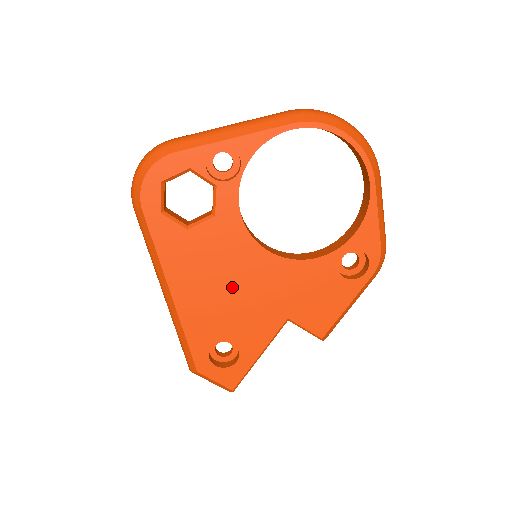
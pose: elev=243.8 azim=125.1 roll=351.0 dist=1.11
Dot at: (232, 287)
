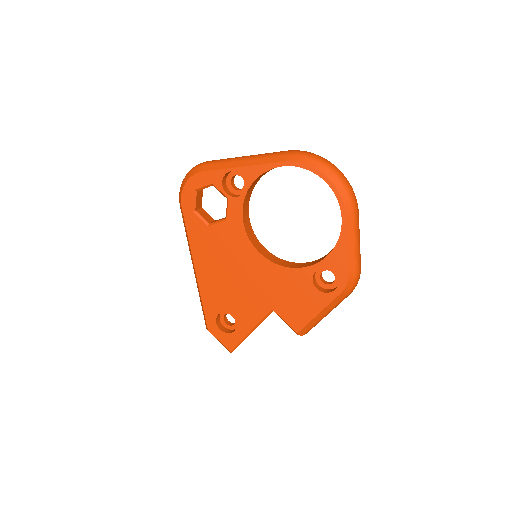
Dot at: (234, 275)
